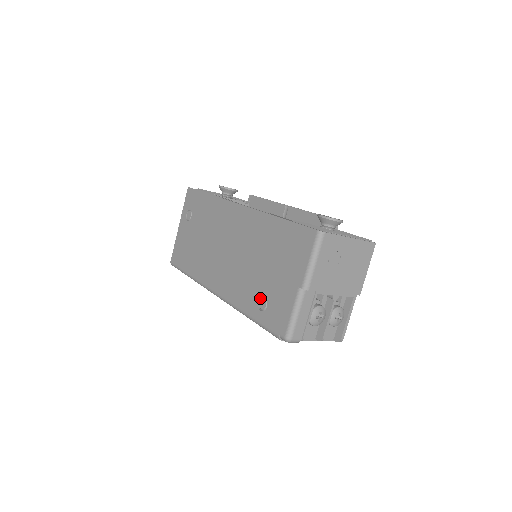
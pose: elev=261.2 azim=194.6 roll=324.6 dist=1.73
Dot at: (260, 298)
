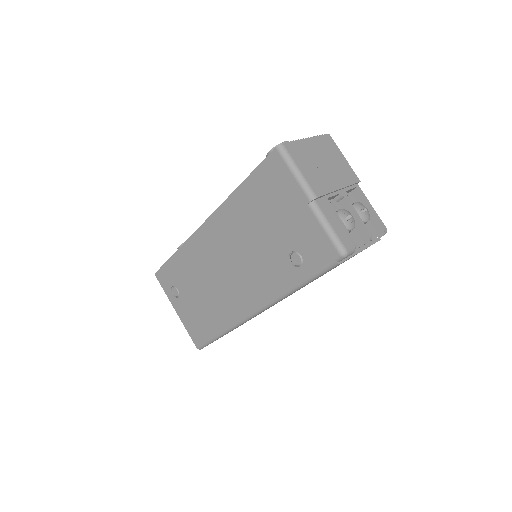
Dot at: (289, 259)
